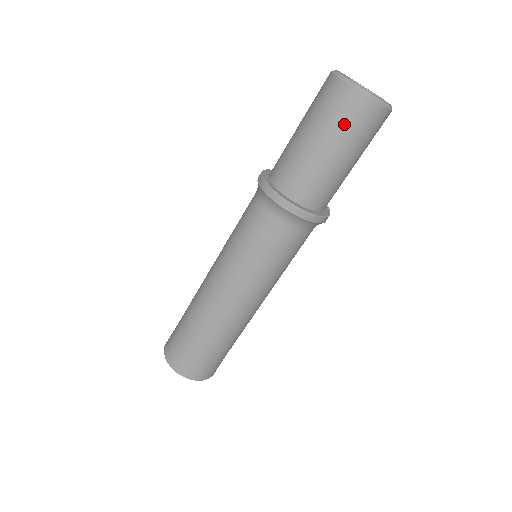
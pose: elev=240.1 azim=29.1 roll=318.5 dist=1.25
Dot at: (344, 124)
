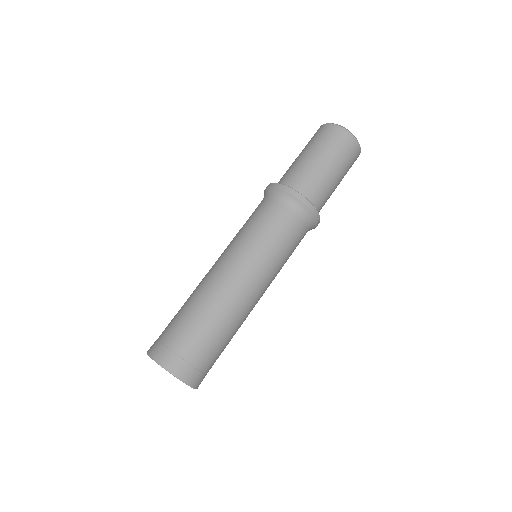
Dot at: (337, 148)
